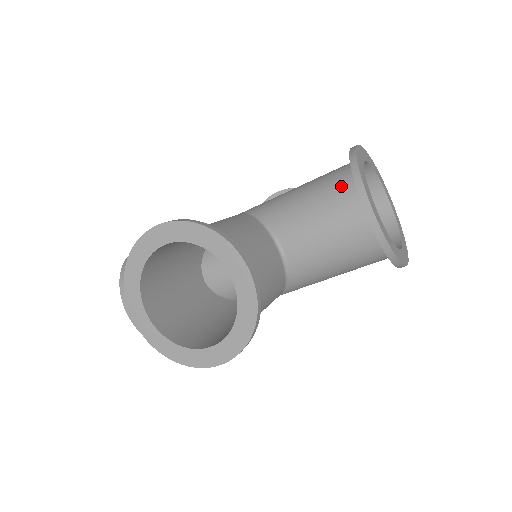
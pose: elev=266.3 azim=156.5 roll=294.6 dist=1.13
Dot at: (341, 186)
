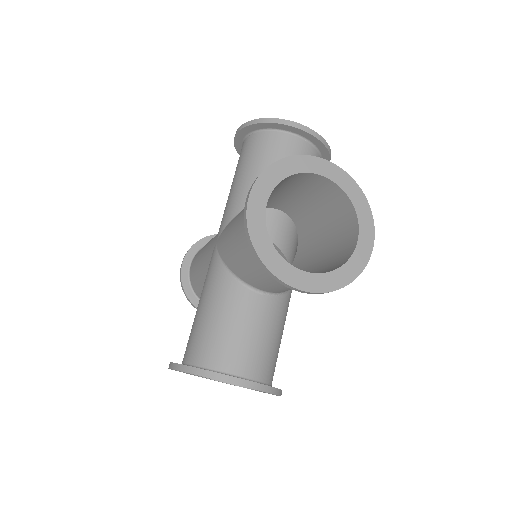
Dot at: occluded
